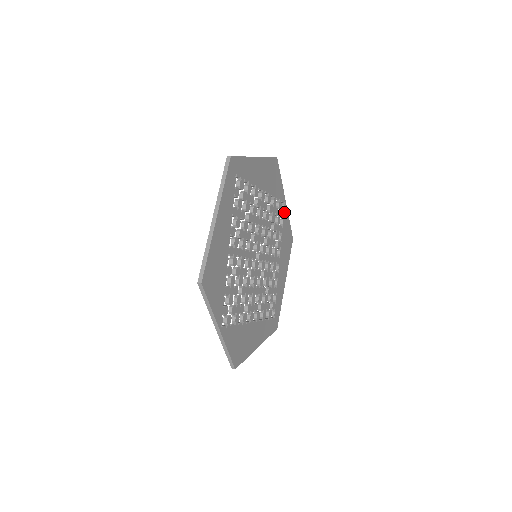
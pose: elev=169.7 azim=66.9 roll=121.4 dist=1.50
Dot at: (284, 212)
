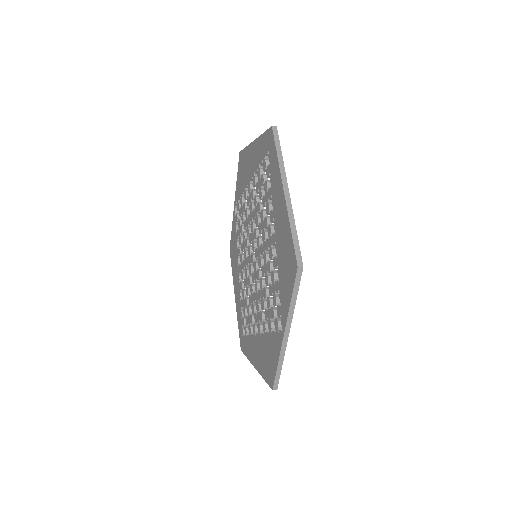
Dot at: occluded
